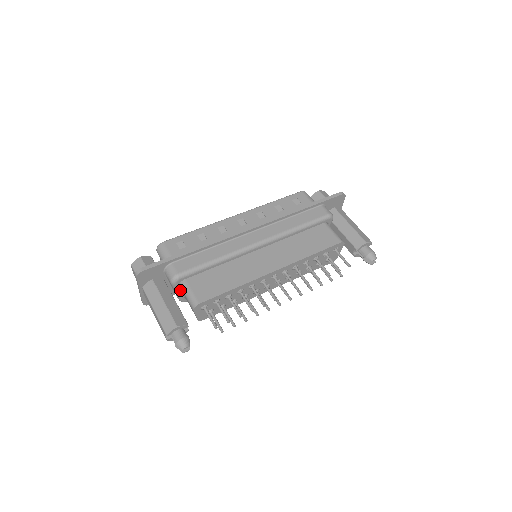
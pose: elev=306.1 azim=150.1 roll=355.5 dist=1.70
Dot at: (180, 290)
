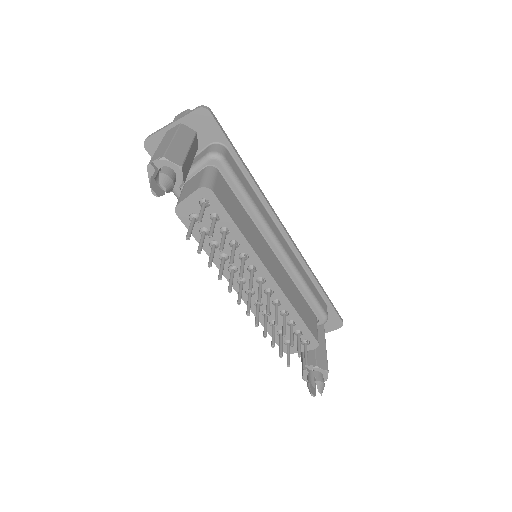
Dot at: (194, 173)
